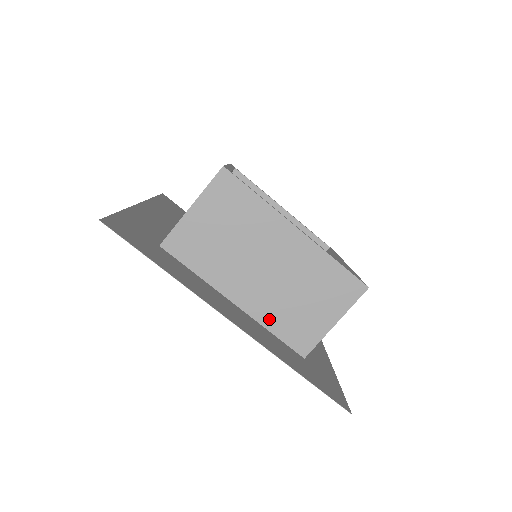
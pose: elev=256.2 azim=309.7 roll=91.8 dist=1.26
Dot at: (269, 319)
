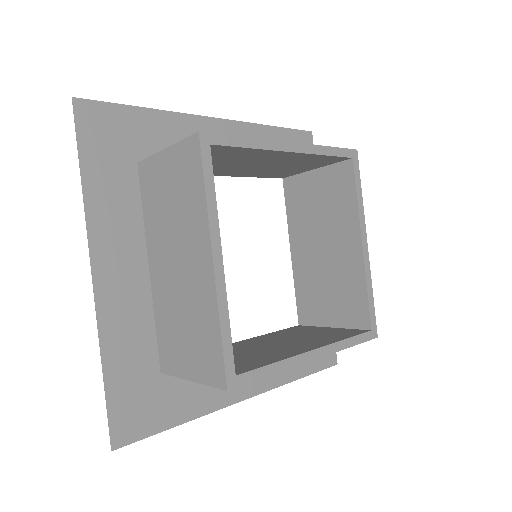
Dot at: (159, 310)
